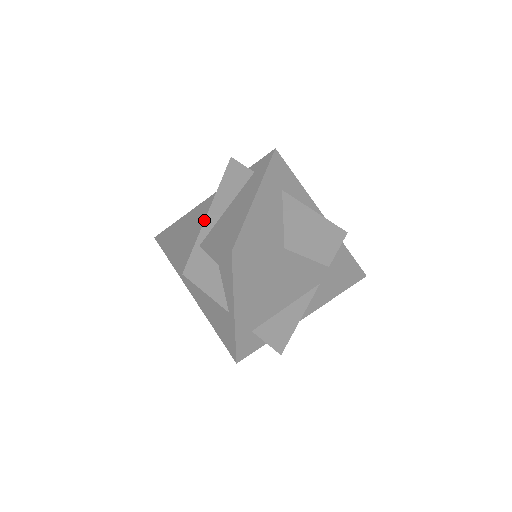
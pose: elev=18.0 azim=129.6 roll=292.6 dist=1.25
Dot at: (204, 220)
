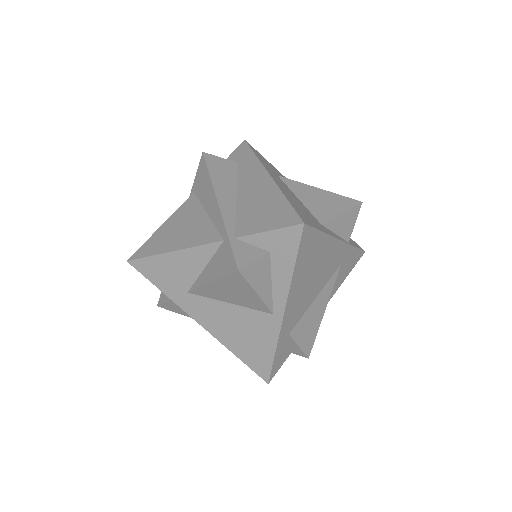
Dot at: (208, 218)
